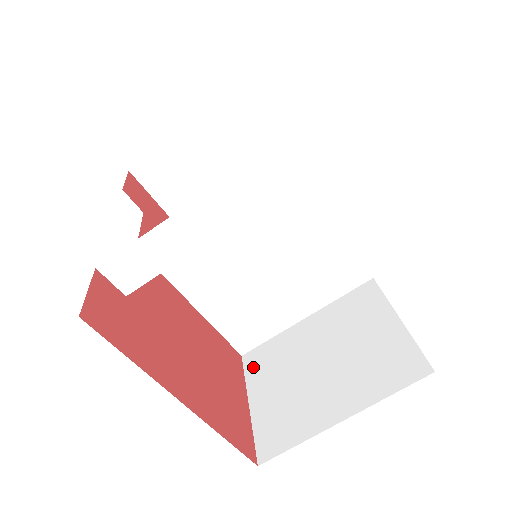
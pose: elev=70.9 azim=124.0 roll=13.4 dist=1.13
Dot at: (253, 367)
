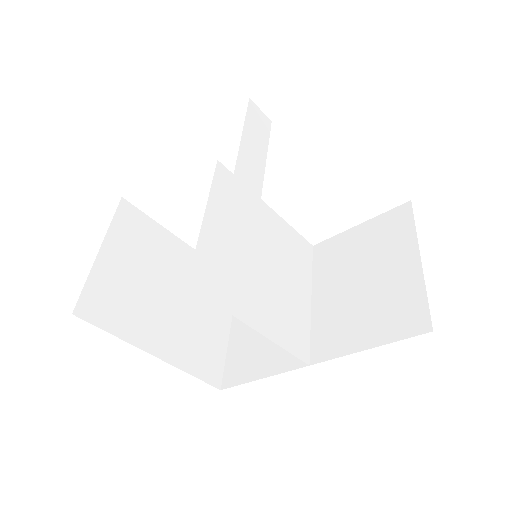
Dot at: (329, 349)
